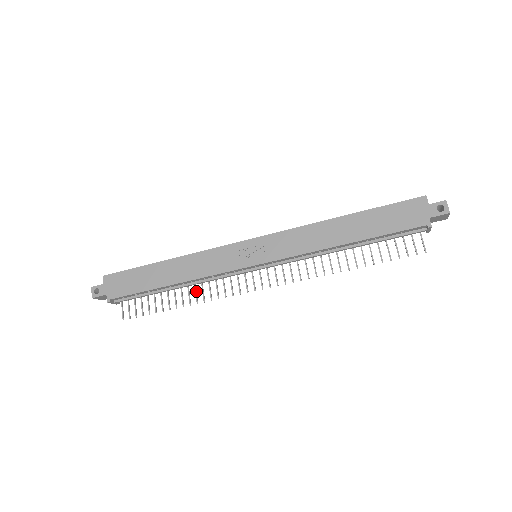
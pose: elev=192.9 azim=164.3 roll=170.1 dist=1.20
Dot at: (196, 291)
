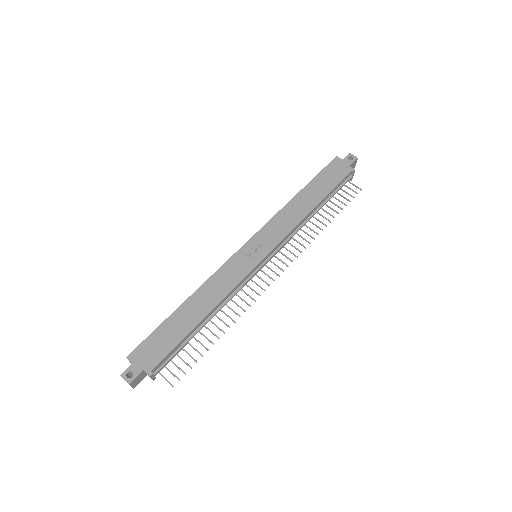
Dot at: (226, 314)
